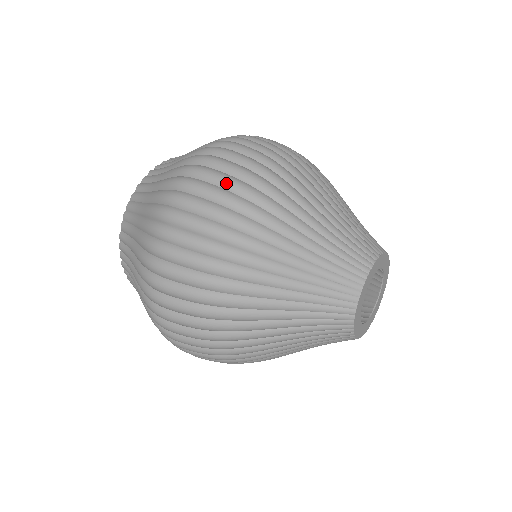
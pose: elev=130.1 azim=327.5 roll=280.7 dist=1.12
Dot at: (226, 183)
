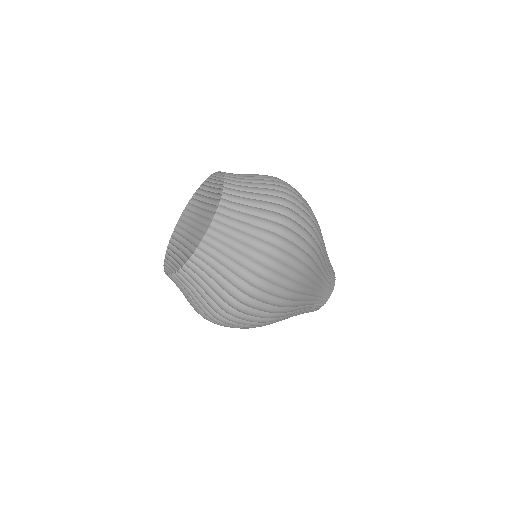
Dot at: (291, 276)
